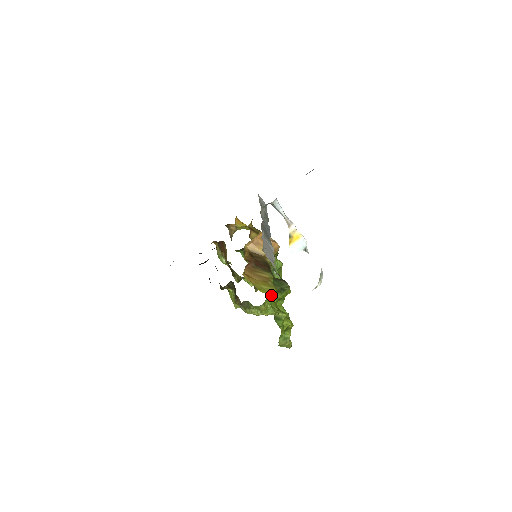
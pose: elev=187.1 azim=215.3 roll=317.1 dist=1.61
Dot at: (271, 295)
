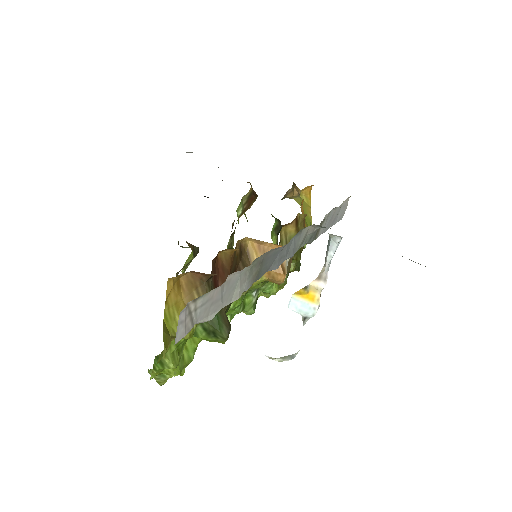
Dot at: (175, 336)
